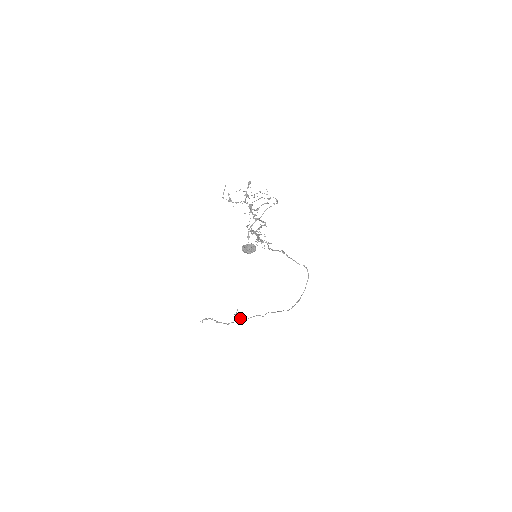
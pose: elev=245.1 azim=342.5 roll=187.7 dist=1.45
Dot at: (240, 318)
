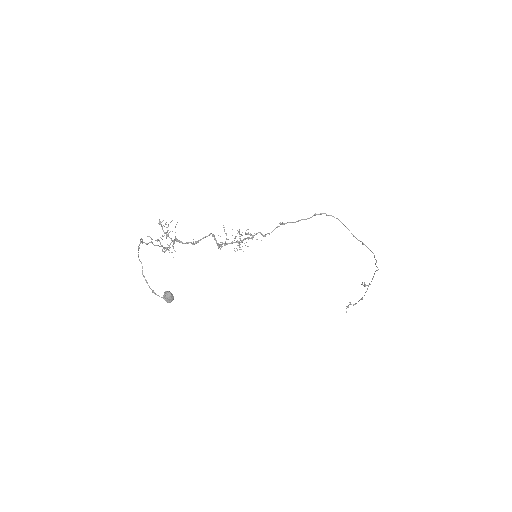
Dot at: occluded
